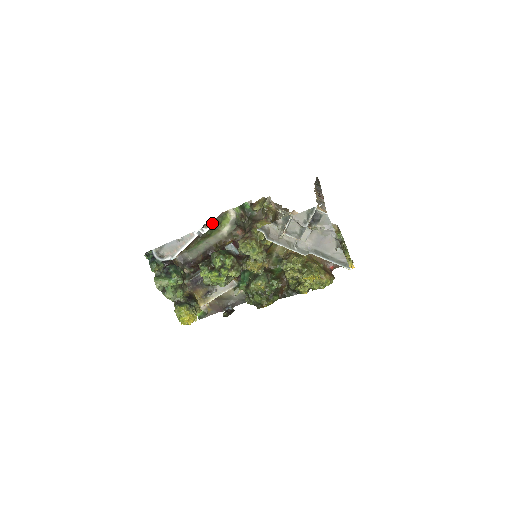
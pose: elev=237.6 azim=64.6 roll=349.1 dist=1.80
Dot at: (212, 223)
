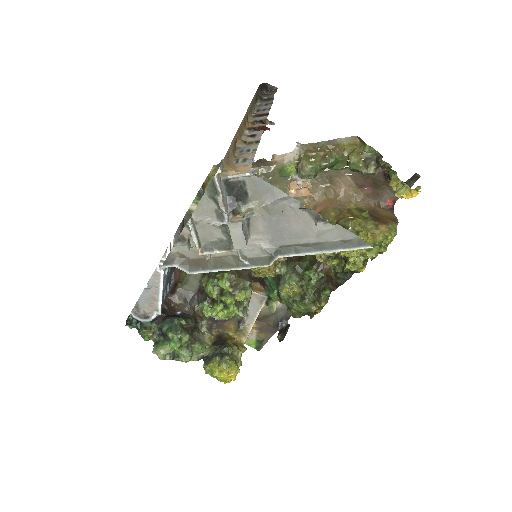
Dot at: (171, 244)
